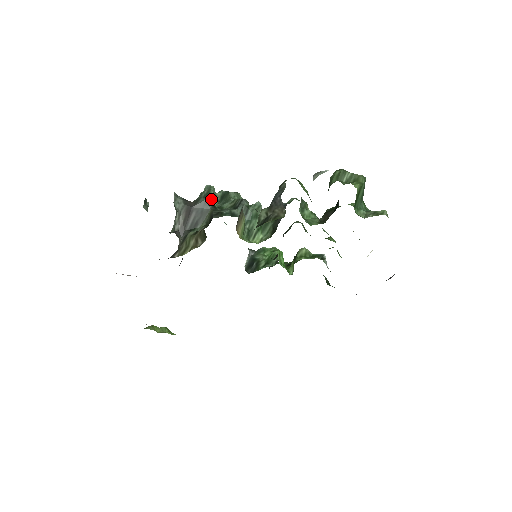
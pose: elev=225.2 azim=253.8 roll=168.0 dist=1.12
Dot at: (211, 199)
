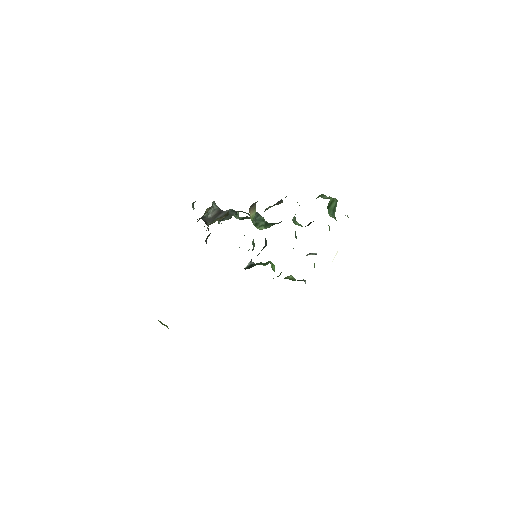
Dot at: (235, 215)
